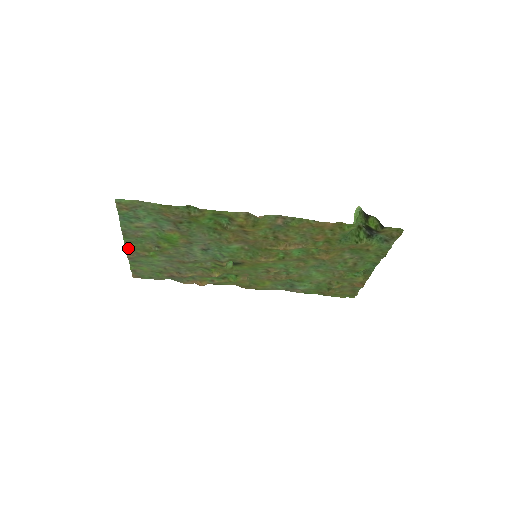
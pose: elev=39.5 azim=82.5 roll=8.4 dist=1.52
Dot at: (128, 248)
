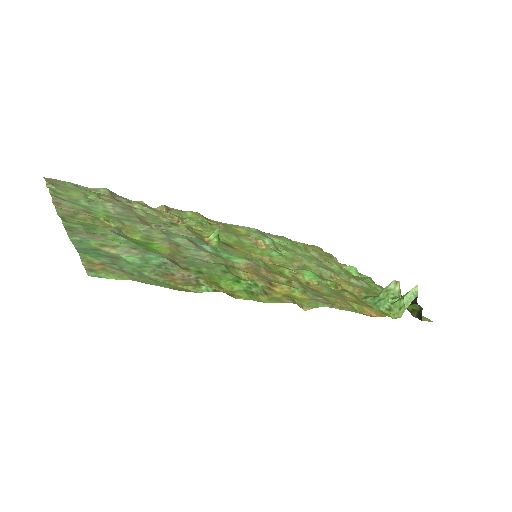
Dot at: (63, 215)
